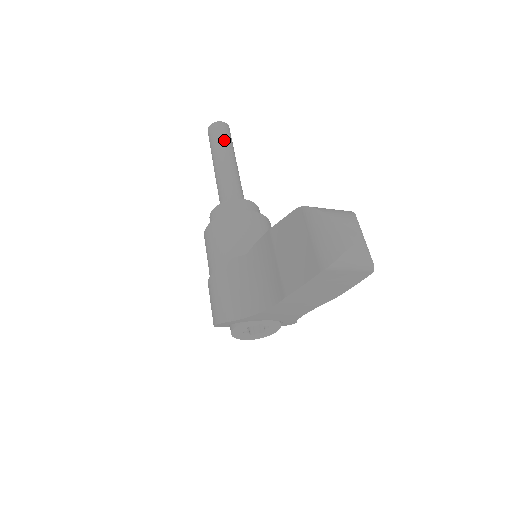
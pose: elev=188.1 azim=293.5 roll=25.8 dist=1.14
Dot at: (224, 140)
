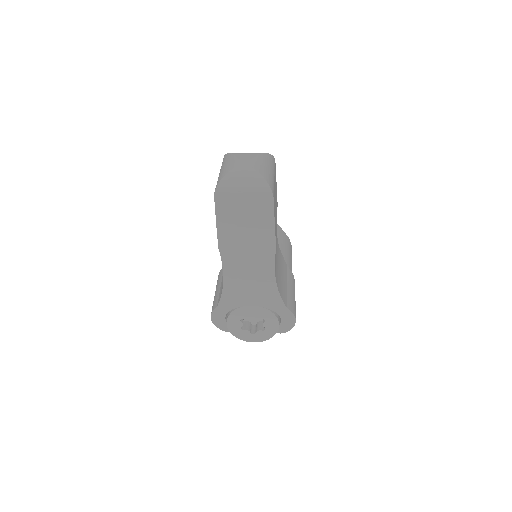
Dot at: occluded
